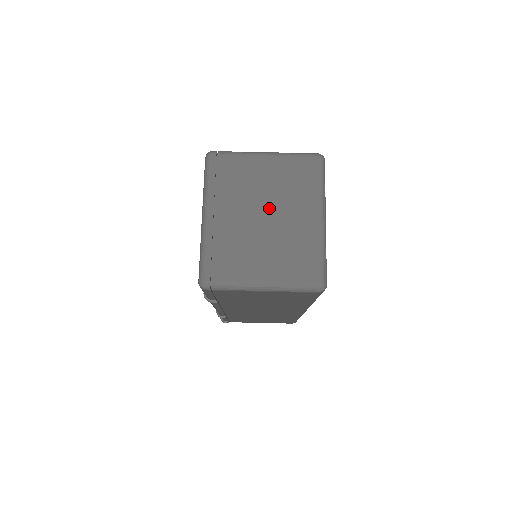
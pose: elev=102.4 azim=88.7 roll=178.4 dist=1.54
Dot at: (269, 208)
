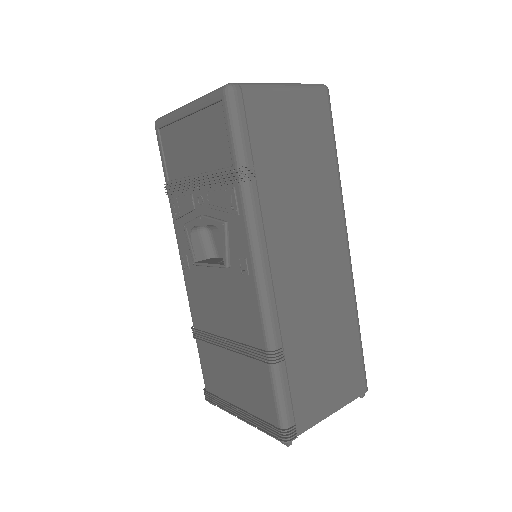
Dot at: occluded
